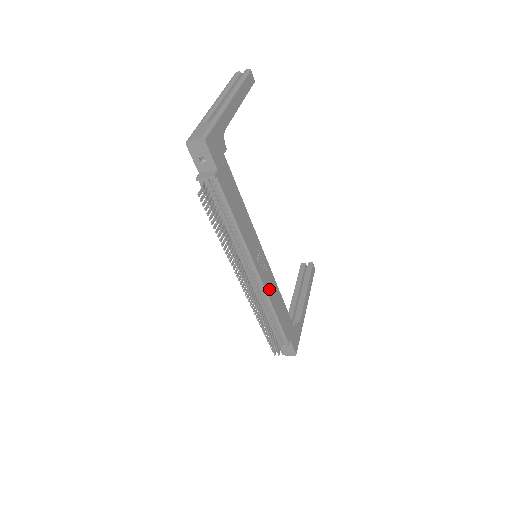
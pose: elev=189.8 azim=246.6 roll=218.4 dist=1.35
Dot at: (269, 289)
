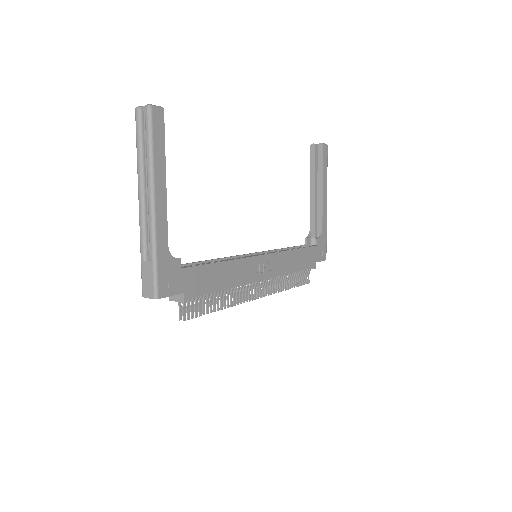
Dot at: (279, 269)
